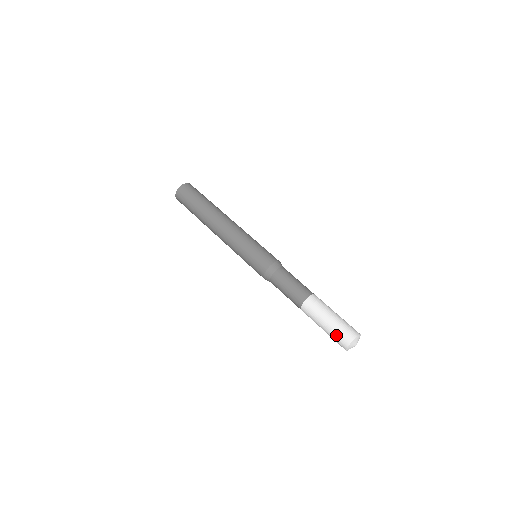
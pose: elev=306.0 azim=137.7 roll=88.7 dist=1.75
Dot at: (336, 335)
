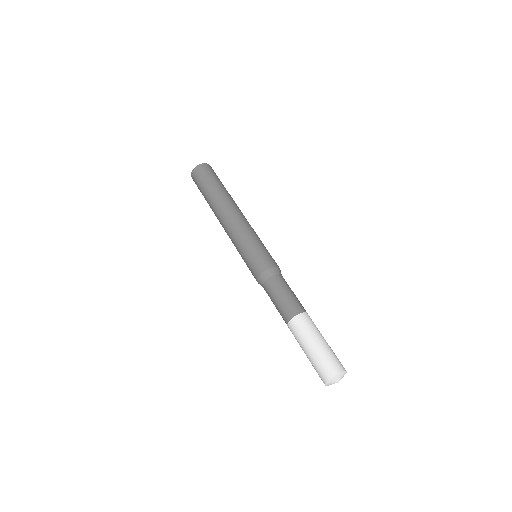
Dot at: (318, 365)
